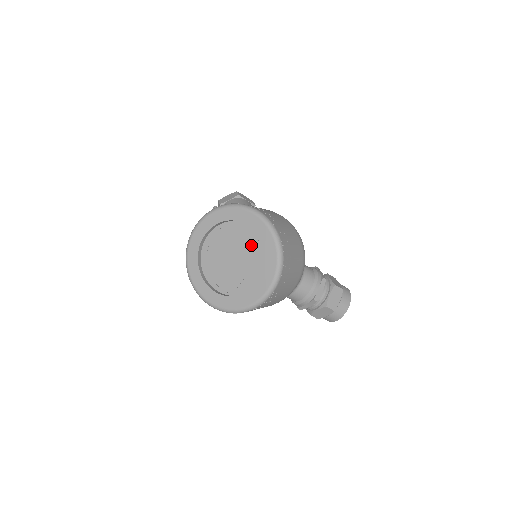
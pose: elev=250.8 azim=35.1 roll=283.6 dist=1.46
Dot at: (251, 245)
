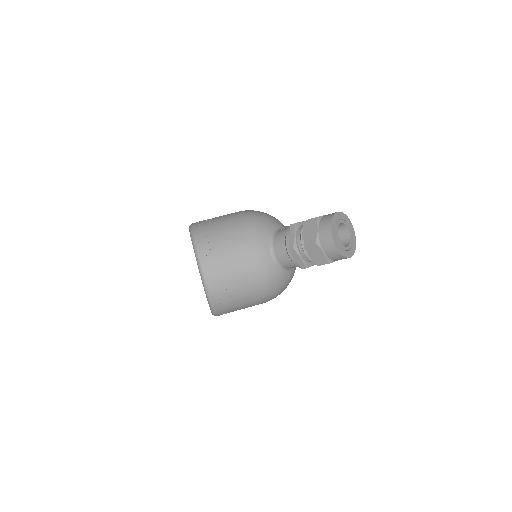
Dot at: occluded
